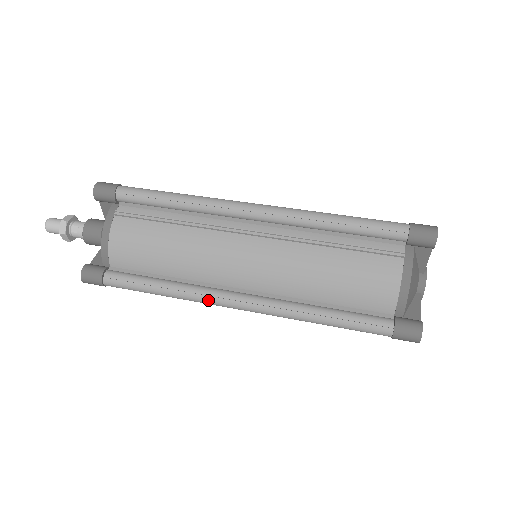
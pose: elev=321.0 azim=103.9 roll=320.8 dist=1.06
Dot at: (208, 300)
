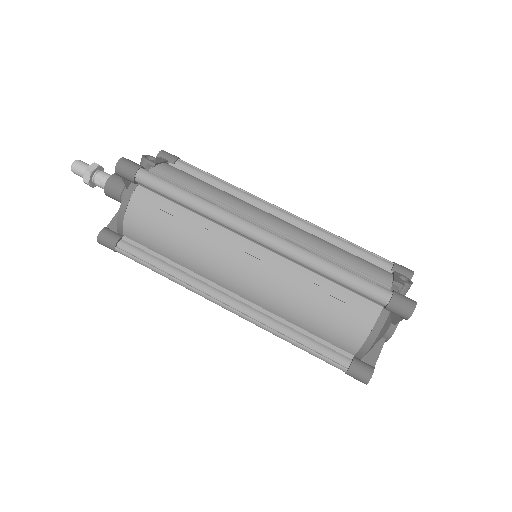
Dot at: (202, 295)
